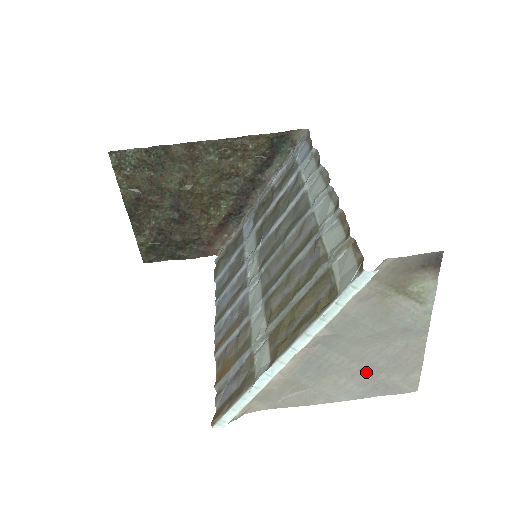
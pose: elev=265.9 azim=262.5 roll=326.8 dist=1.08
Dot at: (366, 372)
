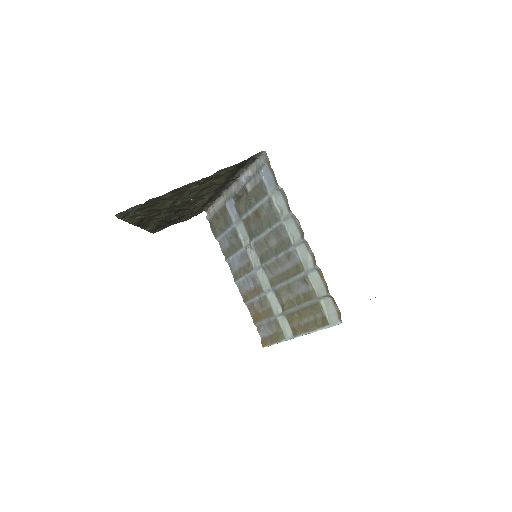
Dot at: occluded
